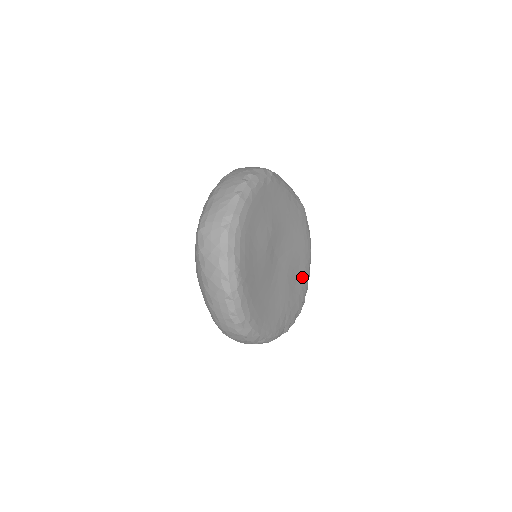
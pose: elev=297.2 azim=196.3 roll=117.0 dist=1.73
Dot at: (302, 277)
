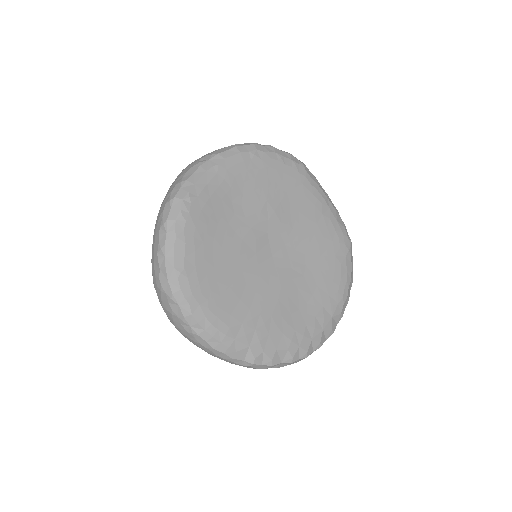
Dot at: (312, 315)
